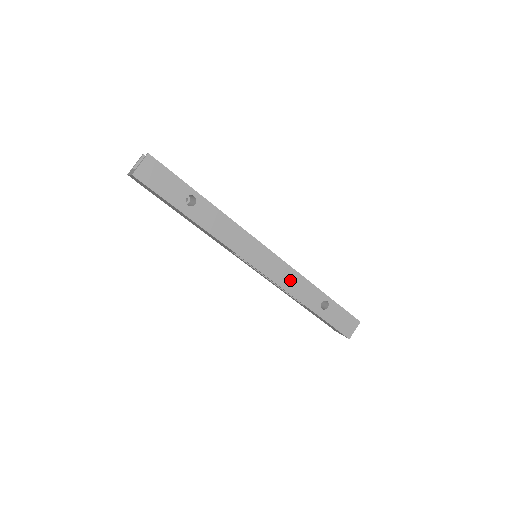
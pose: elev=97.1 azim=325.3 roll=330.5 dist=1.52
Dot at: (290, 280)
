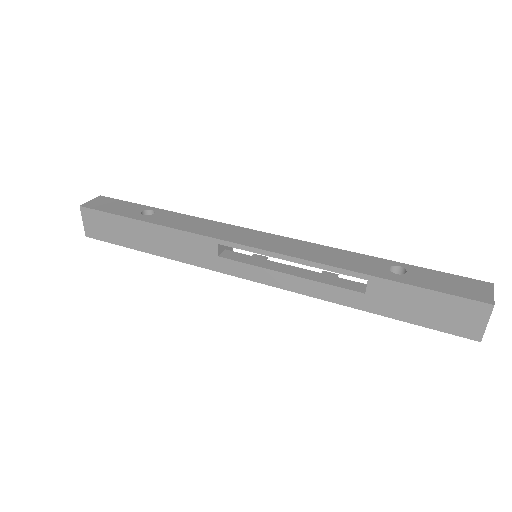
Dot at: (314, 252)
